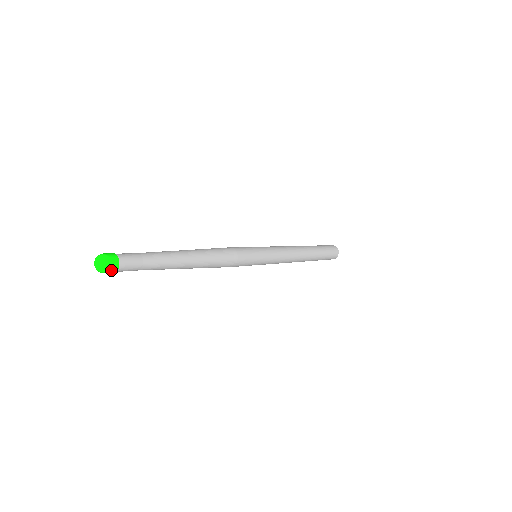
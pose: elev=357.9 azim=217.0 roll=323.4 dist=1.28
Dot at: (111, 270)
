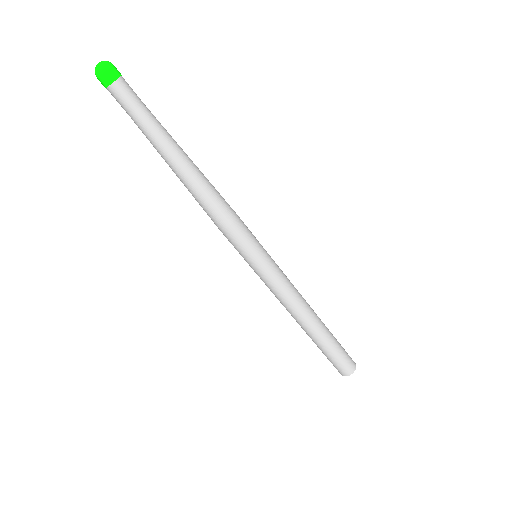
Dot at: (115, 69)
